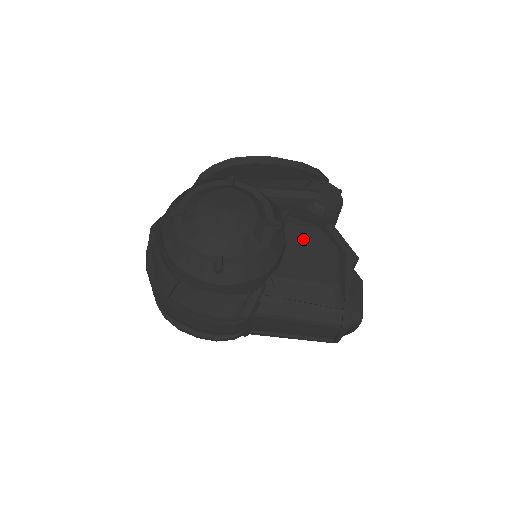
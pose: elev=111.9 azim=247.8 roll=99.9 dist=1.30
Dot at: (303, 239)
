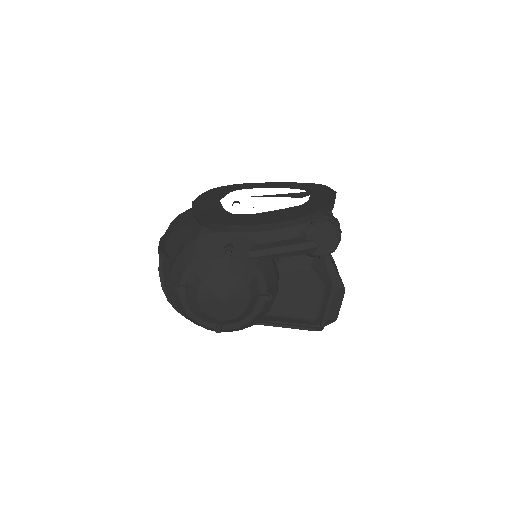
Dot at: (294, 282)
